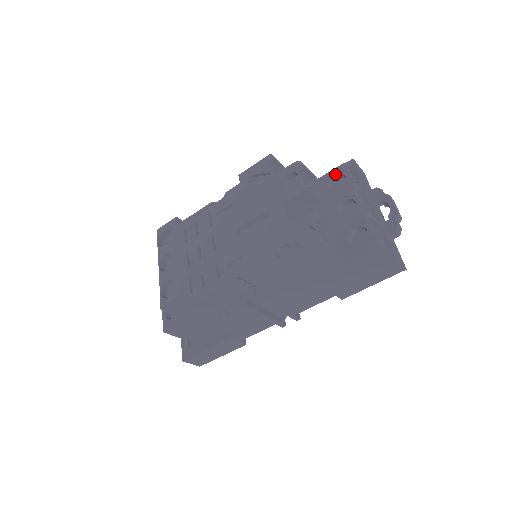
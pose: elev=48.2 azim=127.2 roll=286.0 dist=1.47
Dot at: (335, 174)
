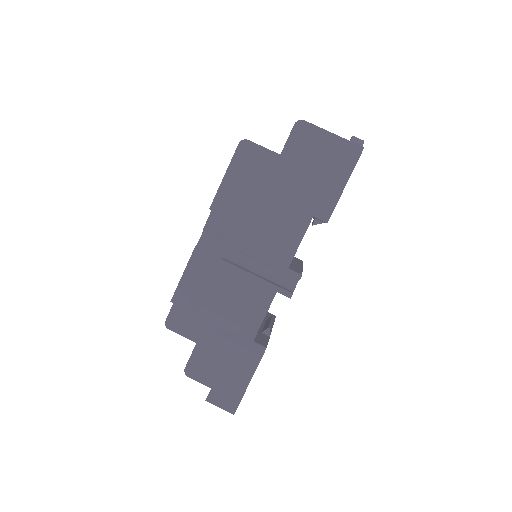
Dot at: occluded
